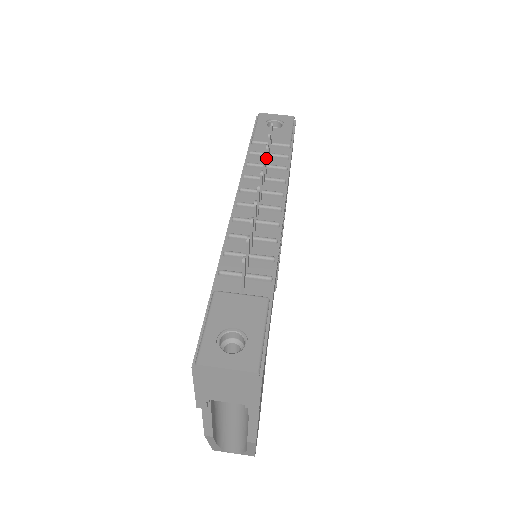
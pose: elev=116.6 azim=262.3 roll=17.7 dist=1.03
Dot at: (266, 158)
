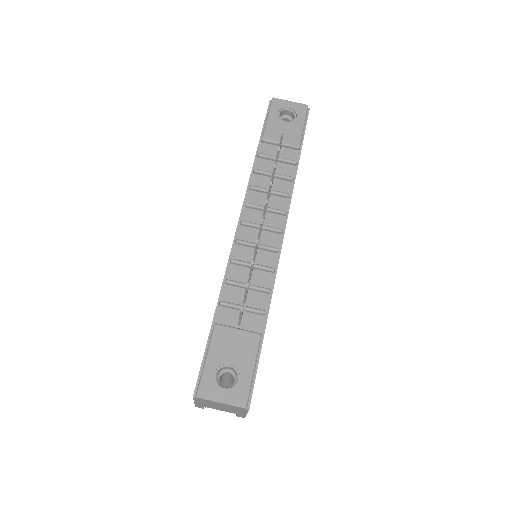
Dot at: (273, 174)
